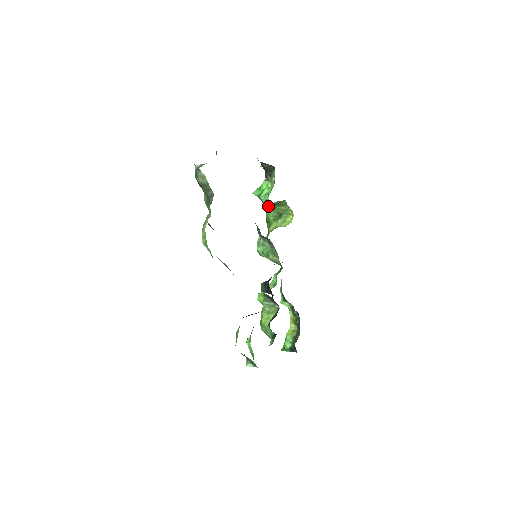
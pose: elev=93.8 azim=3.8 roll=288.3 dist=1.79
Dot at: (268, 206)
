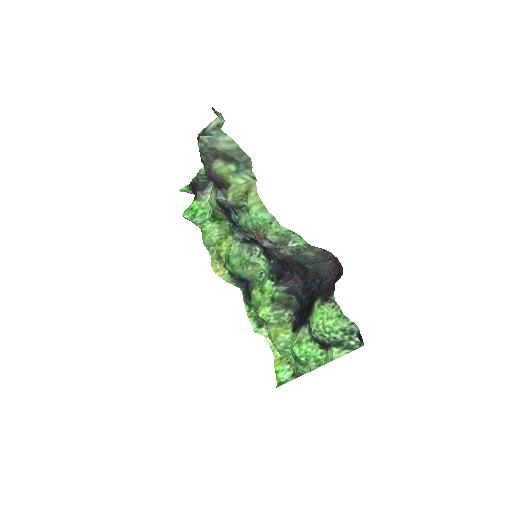
Dot at: (207, 227)
